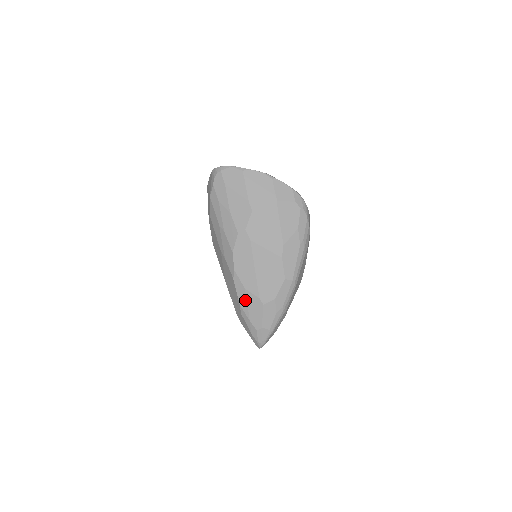
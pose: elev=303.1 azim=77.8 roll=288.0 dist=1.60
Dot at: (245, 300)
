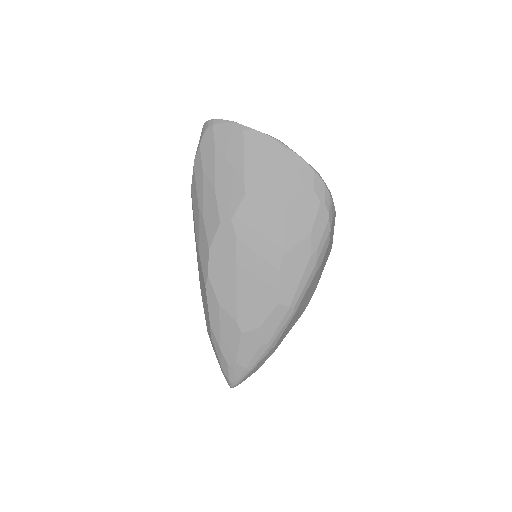
Dot at: (217, 320)
